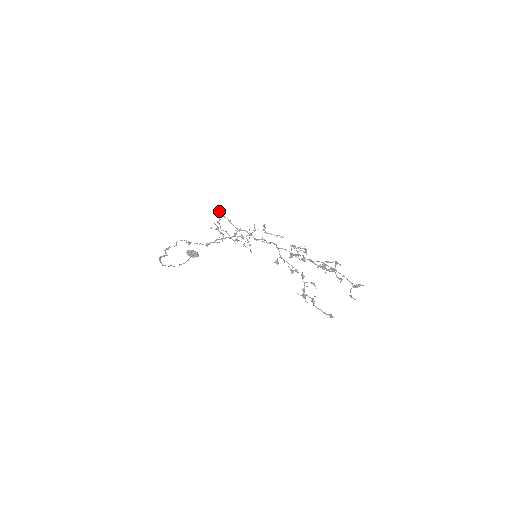
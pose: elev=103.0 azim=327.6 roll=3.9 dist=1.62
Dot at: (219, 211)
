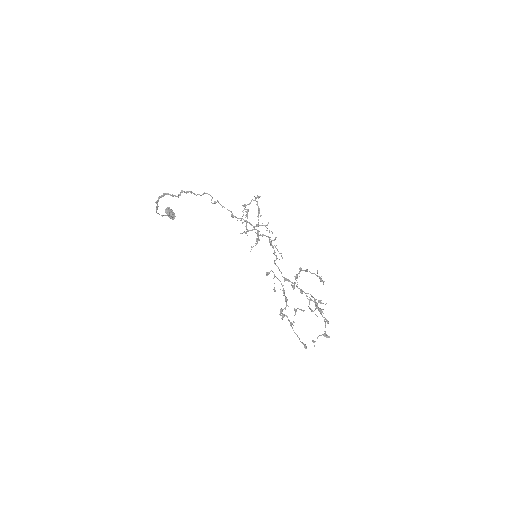
Dot at: occluded
